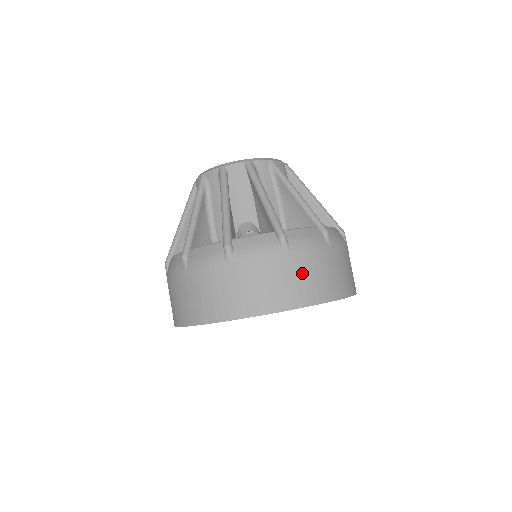
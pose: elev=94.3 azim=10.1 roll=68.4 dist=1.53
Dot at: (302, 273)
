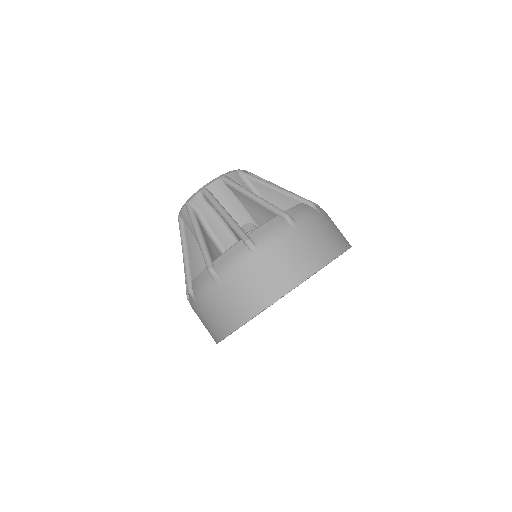
Dot at: (314, 238)
